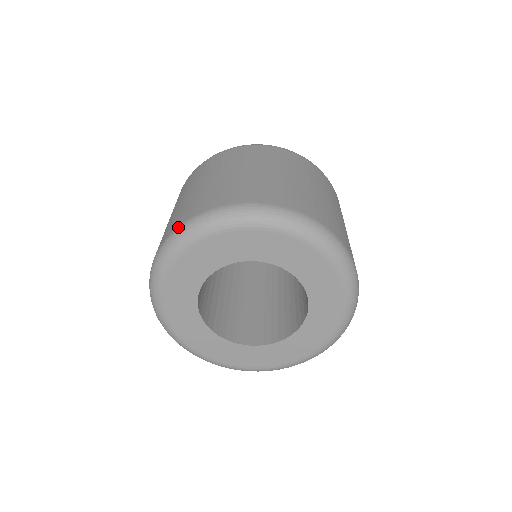
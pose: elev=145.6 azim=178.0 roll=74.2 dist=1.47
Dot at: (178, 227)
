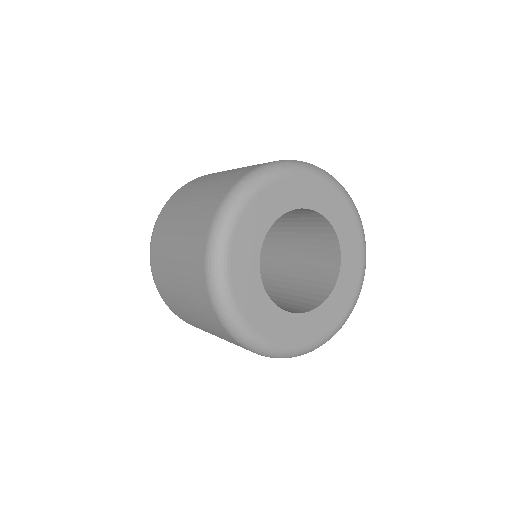
Dot at: (293, 160)
